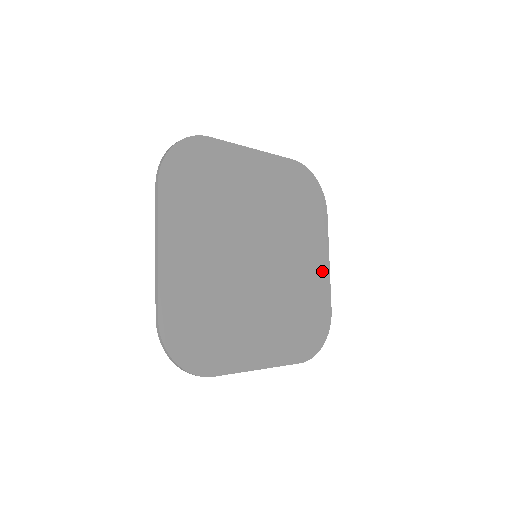
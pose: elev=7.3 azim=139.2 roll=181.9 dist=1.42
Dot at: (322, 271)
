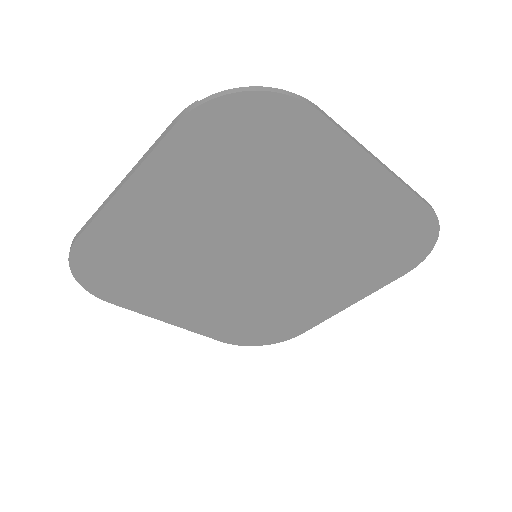
Dot at: (375, 187)
